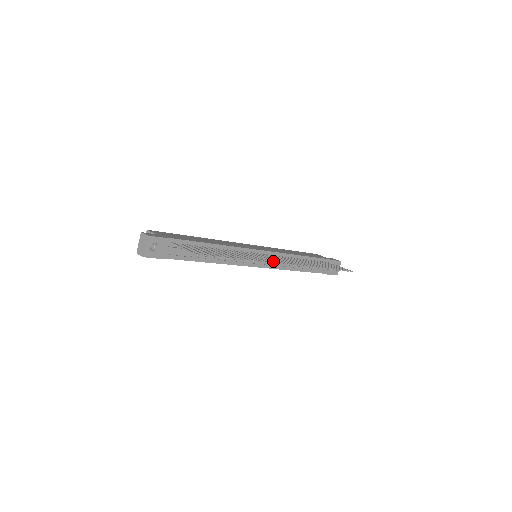
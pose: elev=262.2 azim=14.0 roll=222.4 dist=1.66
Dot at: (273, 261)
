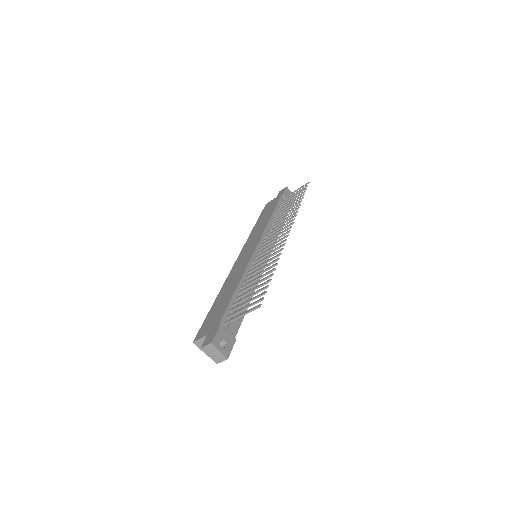
Dot at: (281, 243)
